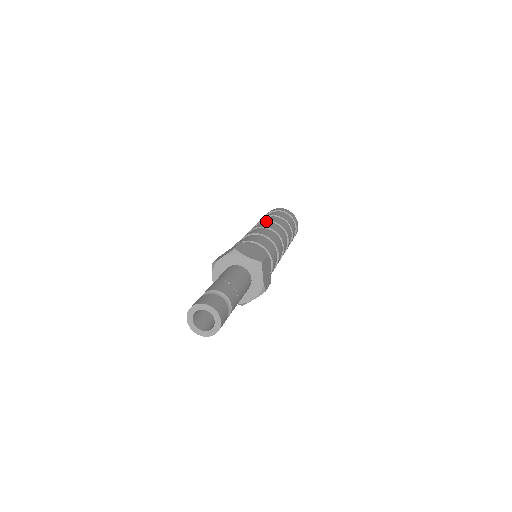
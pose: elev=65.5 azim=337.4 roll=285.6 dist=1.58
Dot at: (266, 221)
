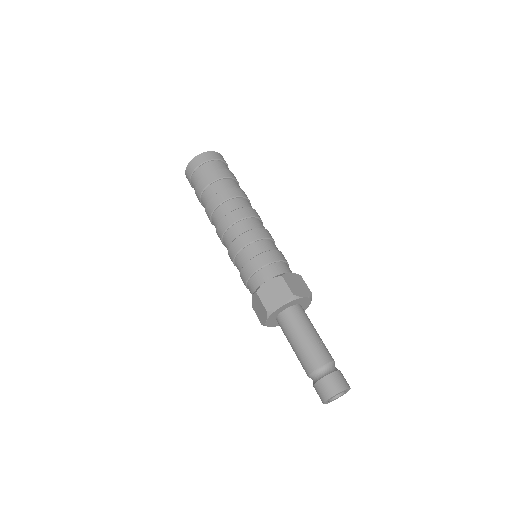
Dot at: (233, 198)
